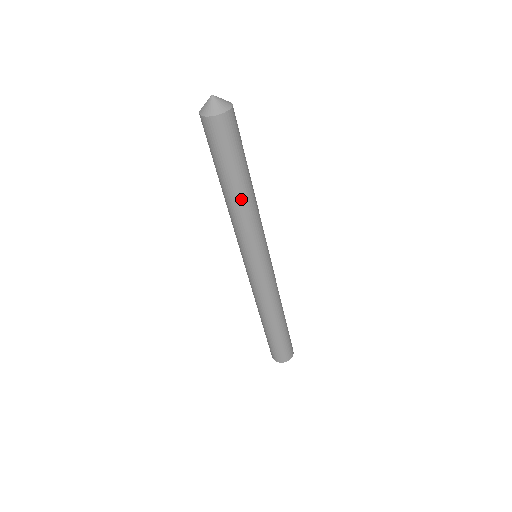
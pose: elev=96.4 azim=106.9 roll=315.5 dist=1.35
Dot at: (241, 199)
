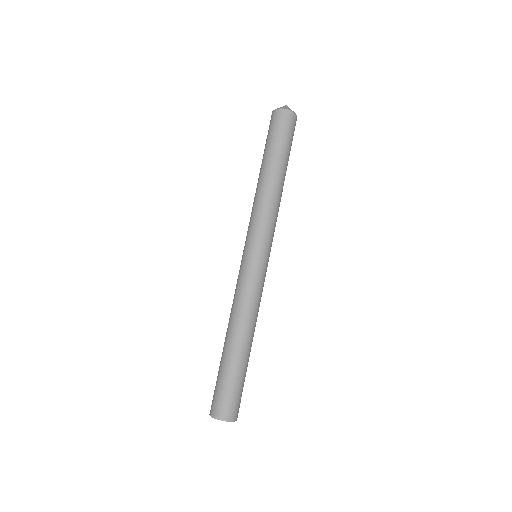
Dot at: (271, 180)
